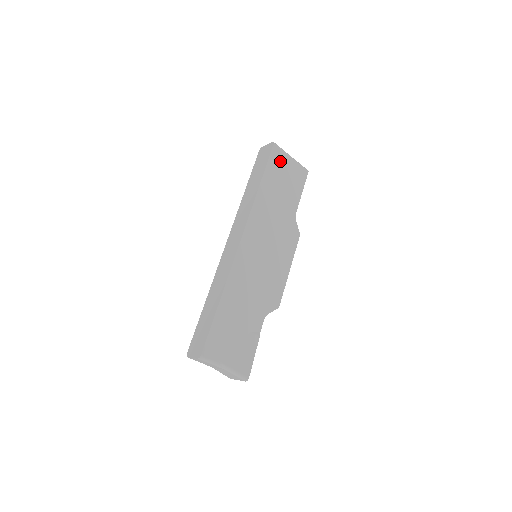
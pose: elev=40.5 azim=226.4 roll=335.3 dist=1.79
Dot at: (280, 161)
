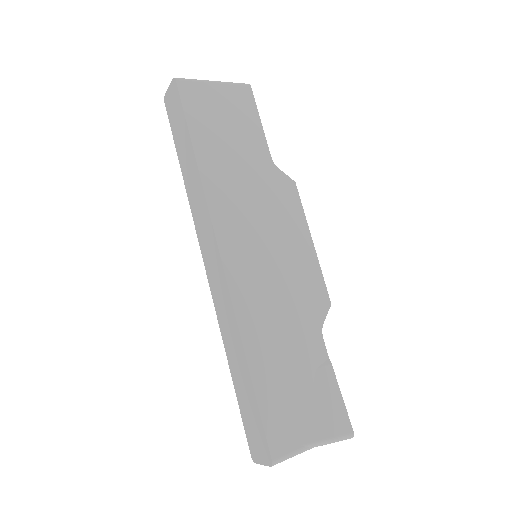
Dot at: (201, 99)
